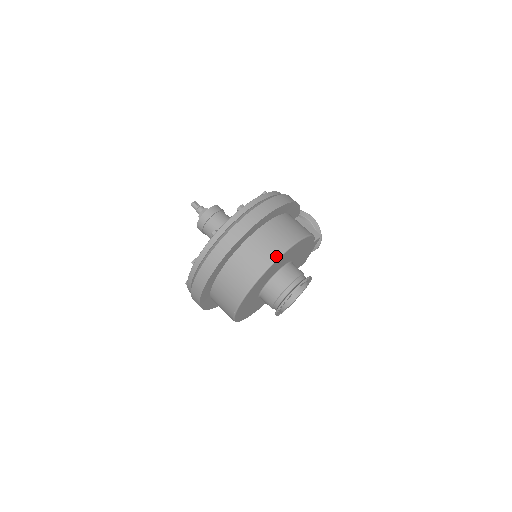
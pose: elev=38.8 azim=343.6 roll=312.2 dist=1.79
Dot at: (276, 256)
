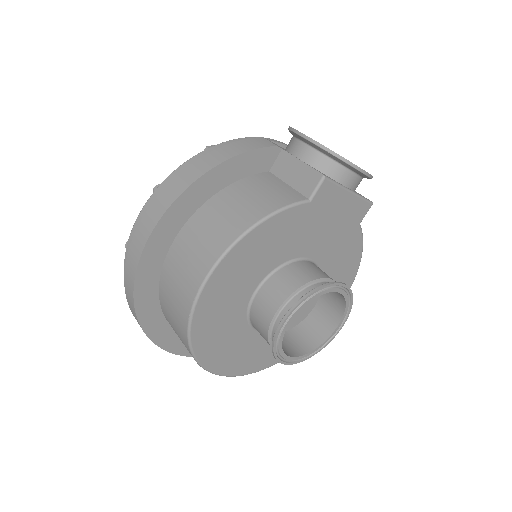
Dot at: (186, 319)
